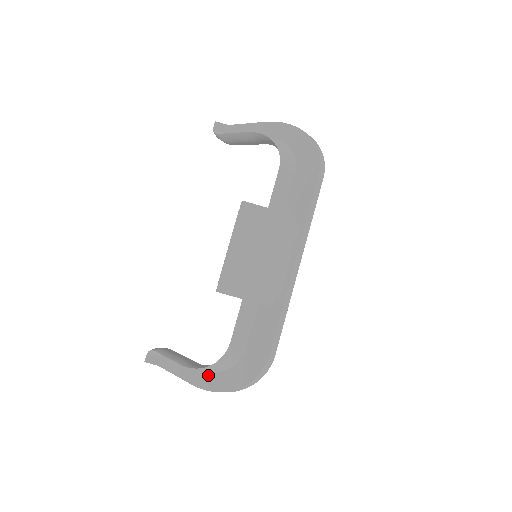
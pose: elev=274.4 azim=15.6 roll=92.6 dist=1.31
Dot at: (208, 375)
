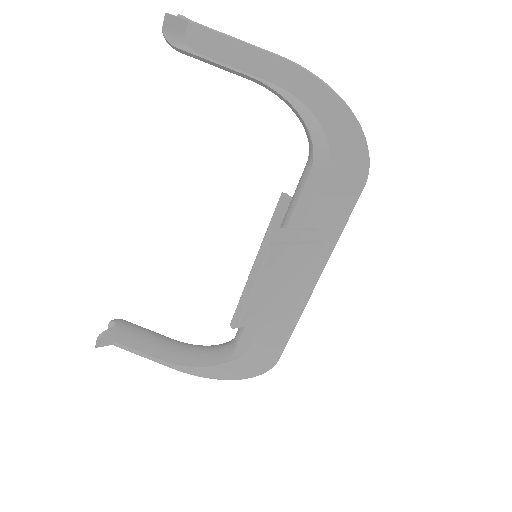
Dot at: occluded
